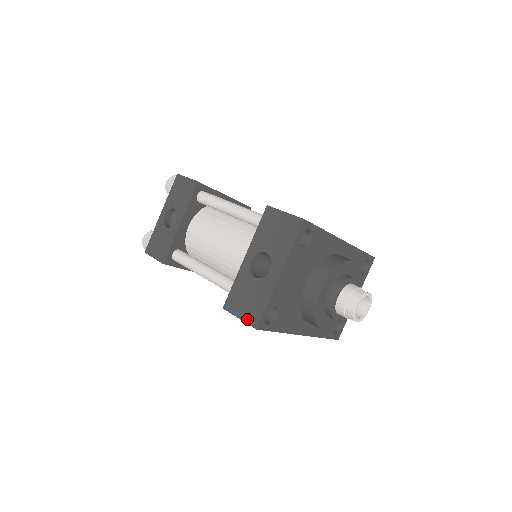
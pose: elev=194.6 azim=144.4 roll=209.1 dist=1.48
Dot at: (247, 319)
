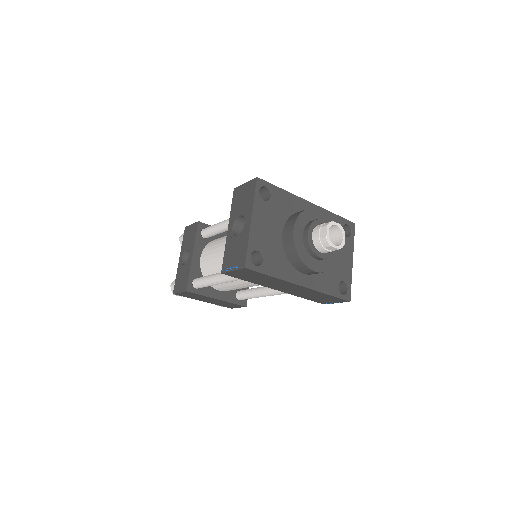
Dot at: (237, 266)
